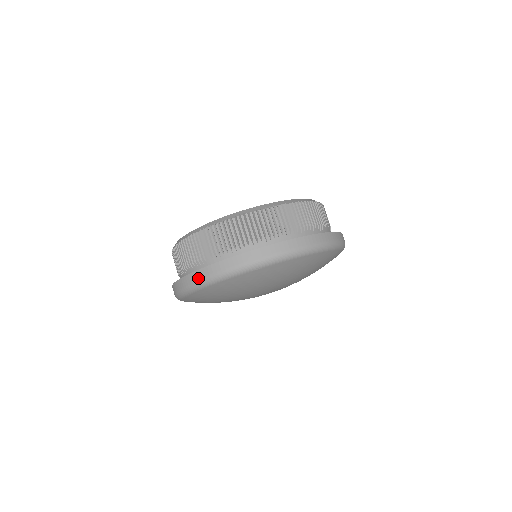
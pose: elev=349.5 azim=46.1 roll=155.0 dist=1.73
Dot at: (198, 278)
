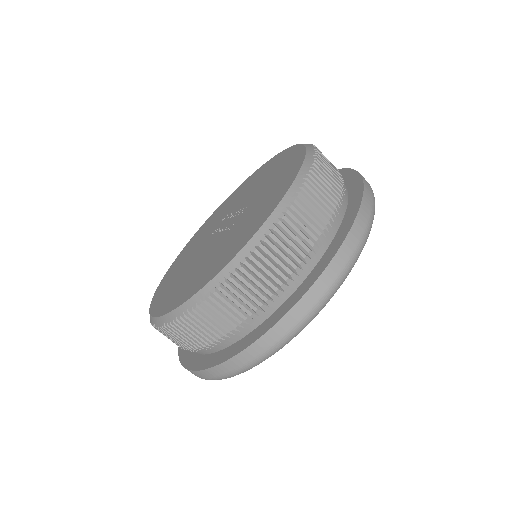
Dot at: (200, 377)
